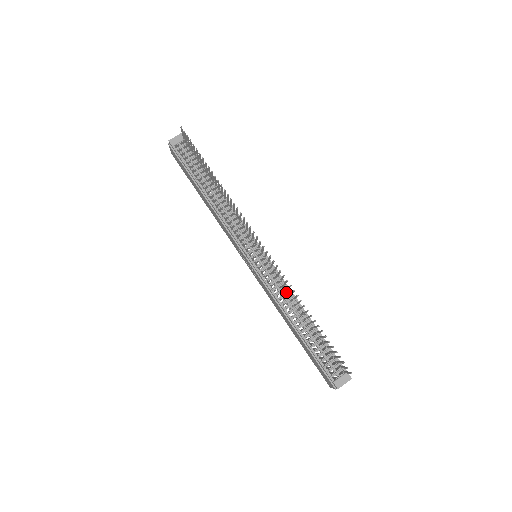
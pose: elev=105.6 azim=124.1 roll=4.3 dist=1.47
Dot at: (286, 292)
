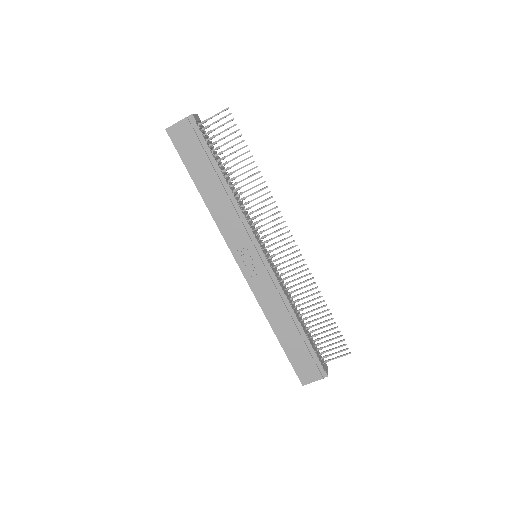
Dot at: (287, 291)
